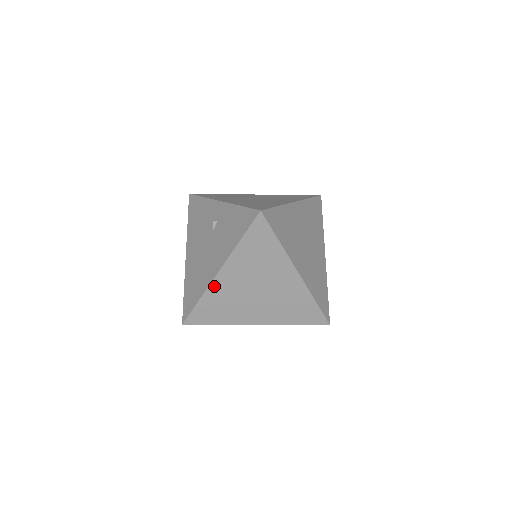
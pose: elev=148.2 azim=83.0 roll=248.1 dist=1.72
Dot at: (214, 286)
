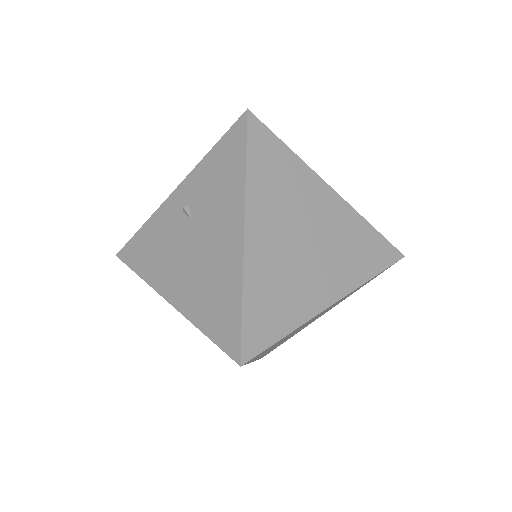
Dot at: (250, 259)
